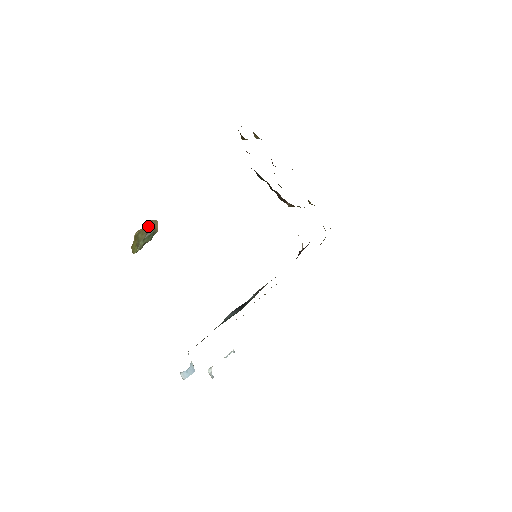
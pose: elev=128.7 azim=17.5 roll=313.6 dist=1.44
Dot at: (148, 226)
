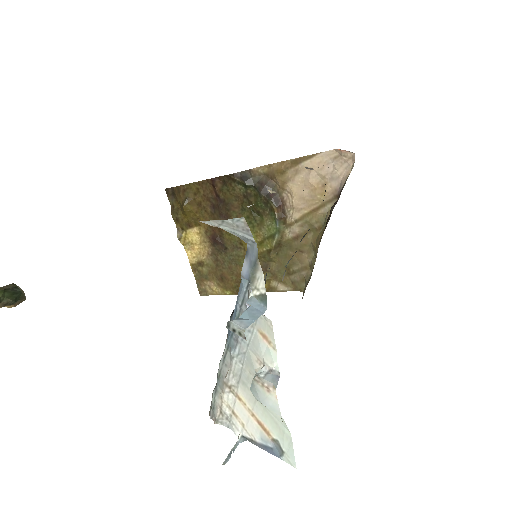
Dot at: (12, 283)
